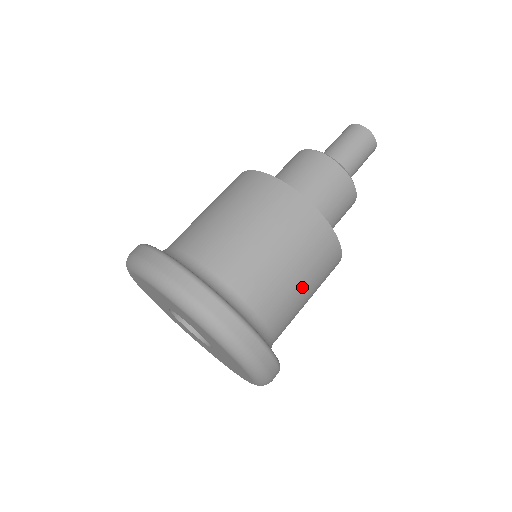
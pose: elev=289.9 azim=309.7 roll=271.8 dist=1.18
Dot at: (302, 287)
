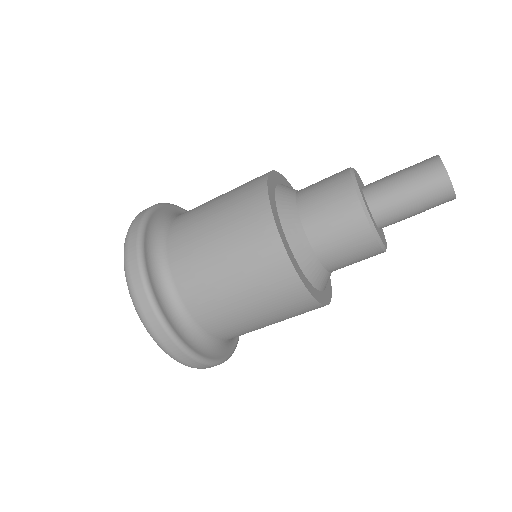
Dot at: (255, 318)
